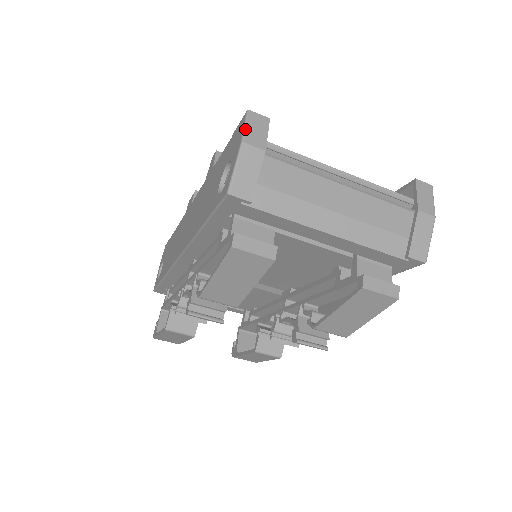
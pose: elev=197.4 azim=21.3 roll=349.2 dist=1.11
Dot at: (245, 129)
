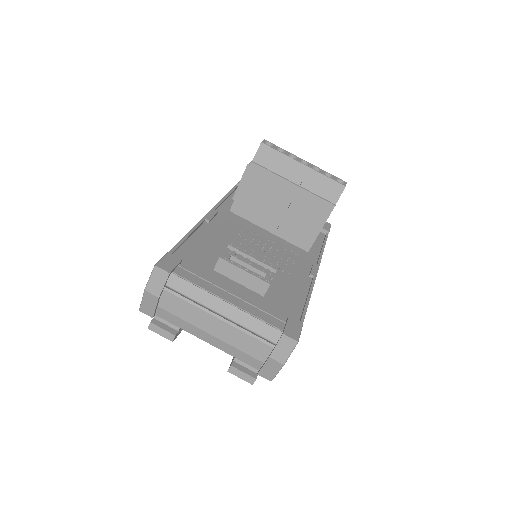
Dot at: (149, 281)
